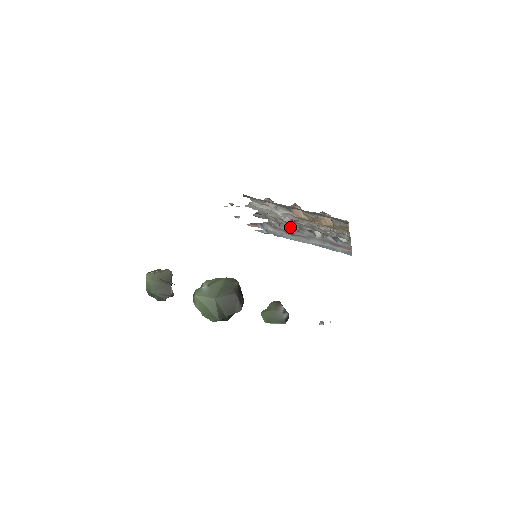
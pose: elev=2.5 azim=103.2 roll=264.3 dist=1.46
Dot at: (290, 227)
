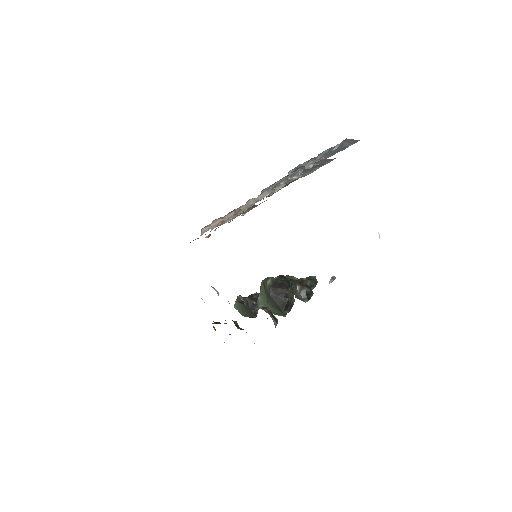
Dot at: occluded
